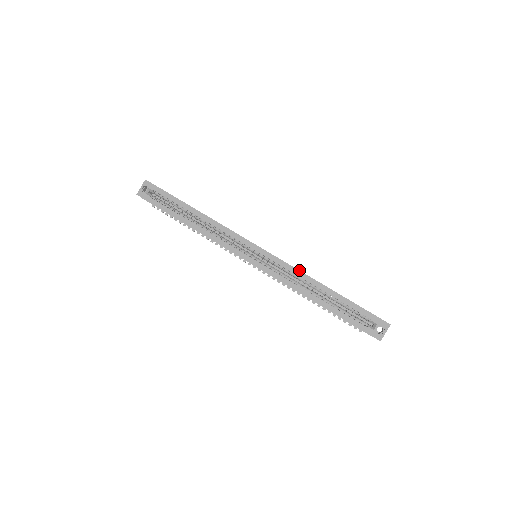
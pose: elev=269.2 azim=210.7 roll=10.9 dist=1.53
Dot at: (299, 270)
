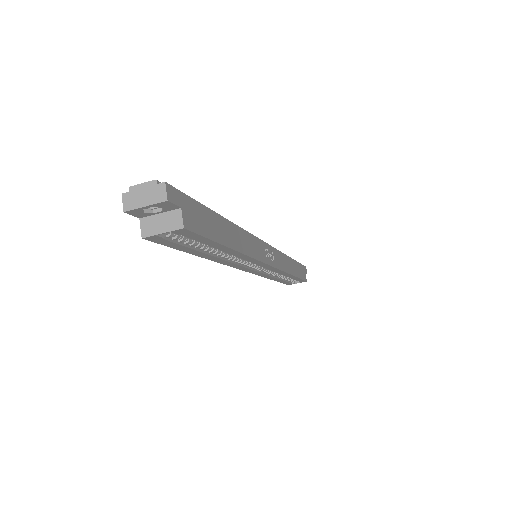
Dot at: (287, 273)
